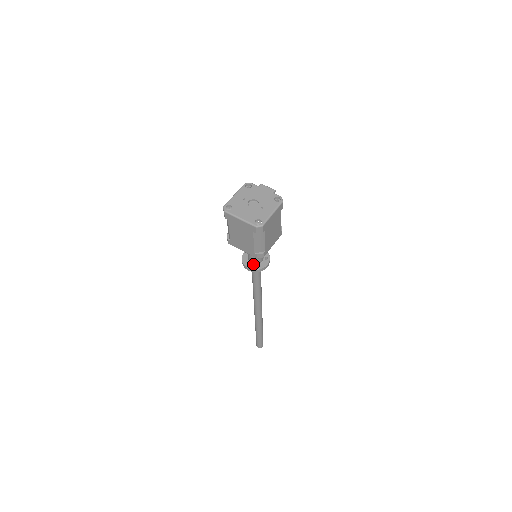
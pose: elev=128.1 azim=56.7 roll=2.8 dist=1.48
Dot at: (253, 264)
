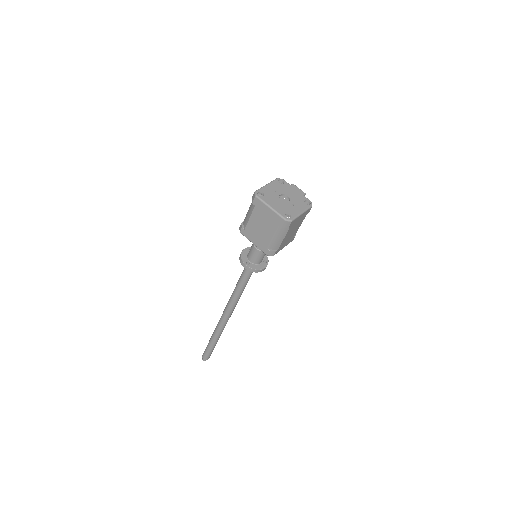
Dot at: (251, 263)
